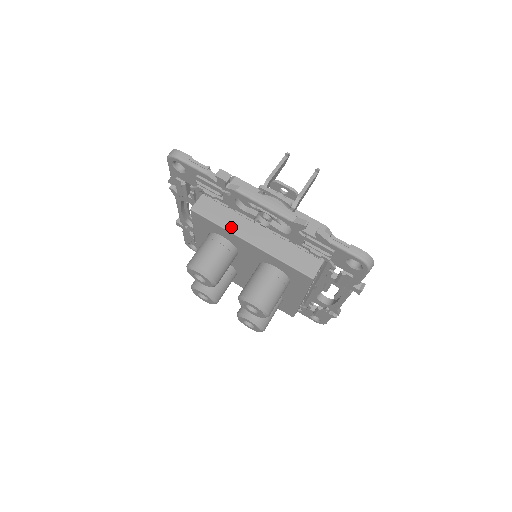
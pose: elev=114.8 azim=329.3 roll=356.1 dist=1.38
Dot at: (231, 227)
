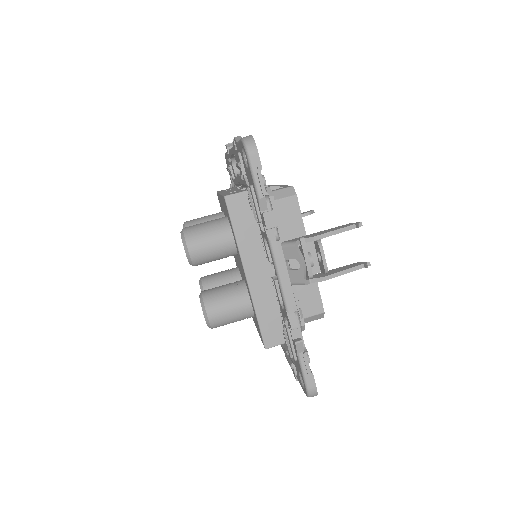
Dot at: (244, 246)
